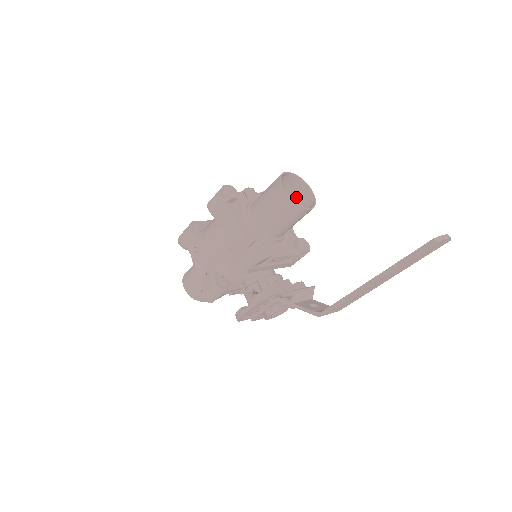
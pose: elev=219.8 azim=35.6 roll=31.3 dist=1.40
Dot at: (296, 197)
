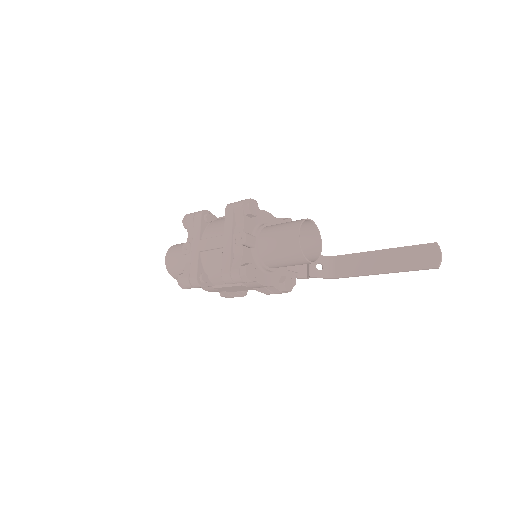
Dot at: occluded
